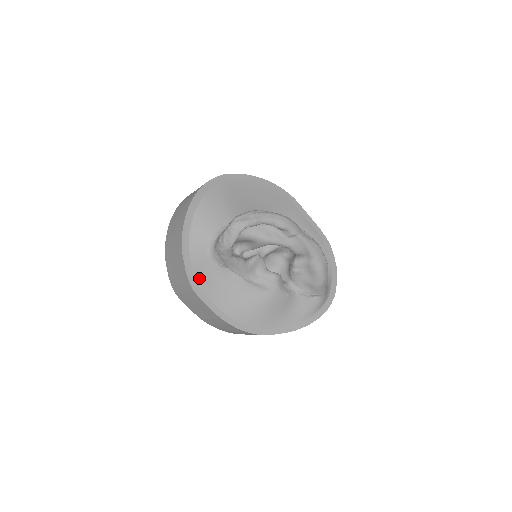
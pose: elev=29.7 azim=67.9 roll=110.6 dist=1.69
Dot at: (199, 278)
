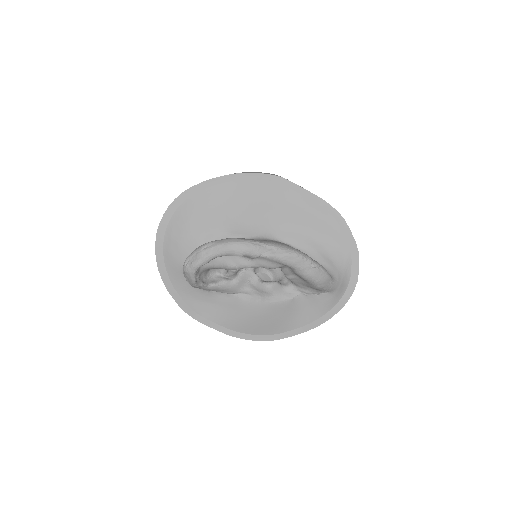
Dot at: (193, 305)
